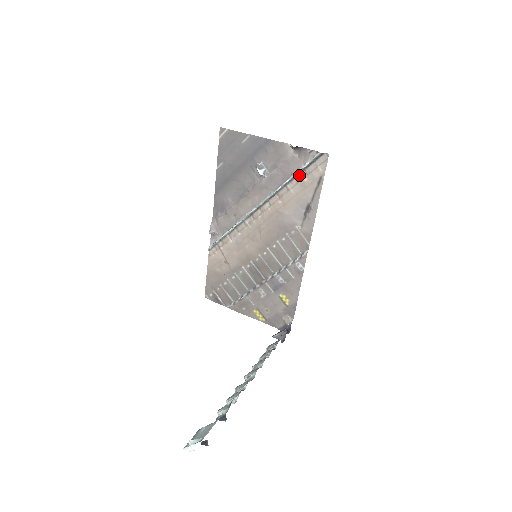
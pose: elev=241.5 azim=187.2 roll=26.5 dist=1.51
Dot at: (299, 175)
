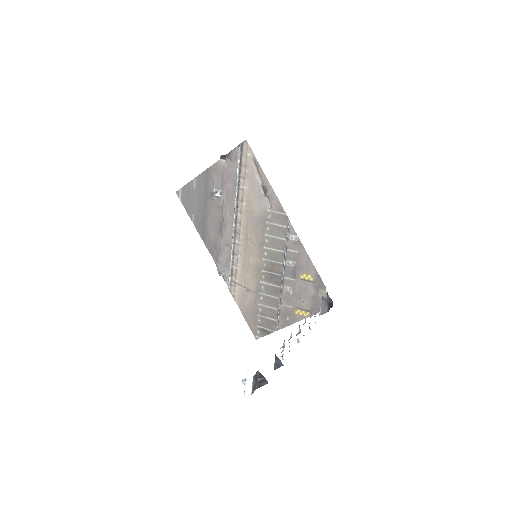
Dot at: (241, 172)
